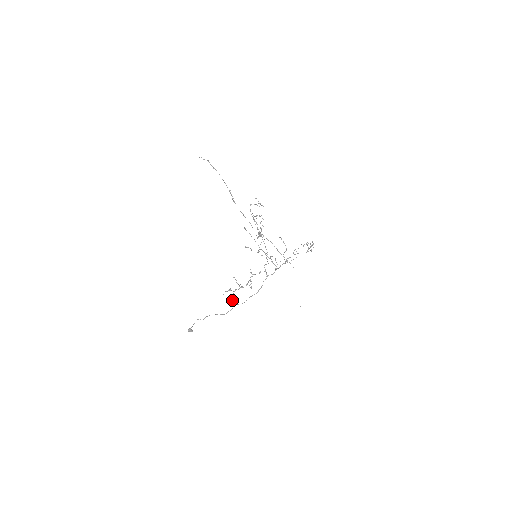
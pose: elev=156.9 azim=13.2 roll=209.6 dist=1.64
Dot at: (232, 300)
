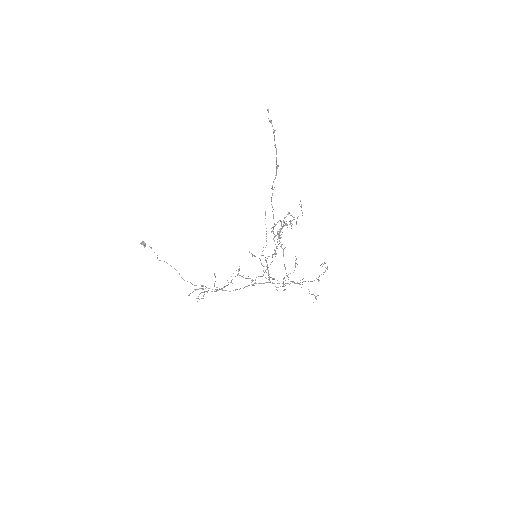
Dot at: occluded
